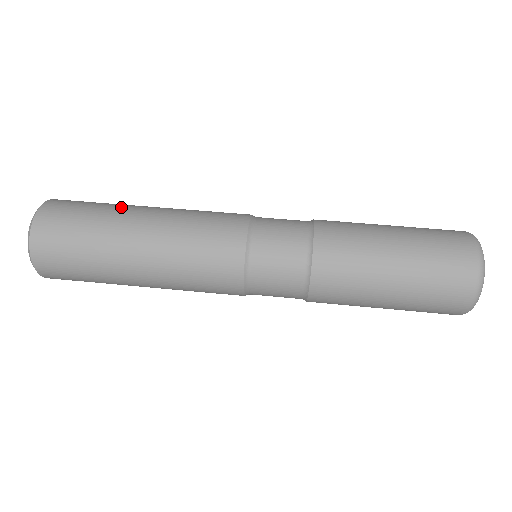
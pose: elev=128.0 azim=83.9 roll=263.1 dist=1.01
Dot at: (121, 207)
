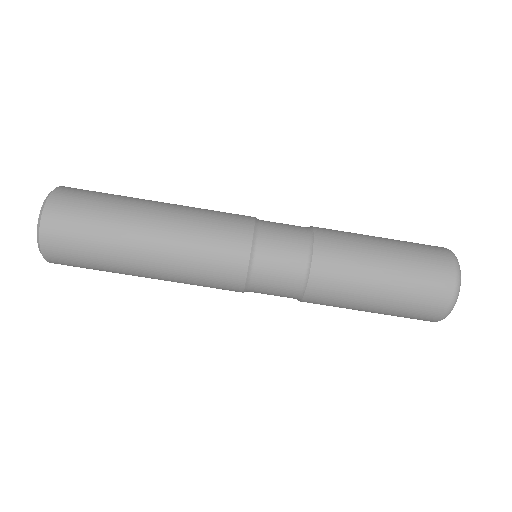
Dot at: (119, 265)
